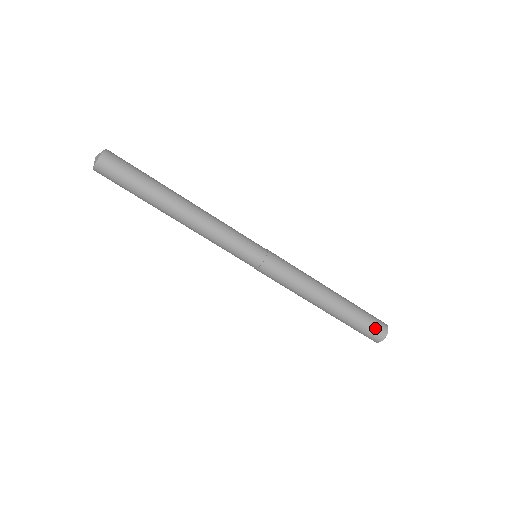
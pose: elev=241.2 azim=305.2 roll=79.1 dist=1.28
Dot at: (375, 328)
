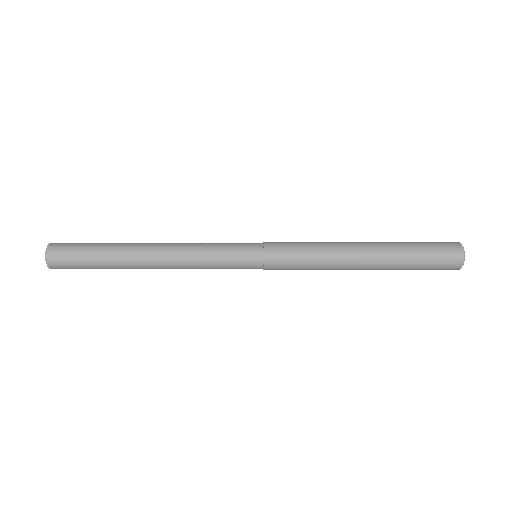
Dot at: occluded
